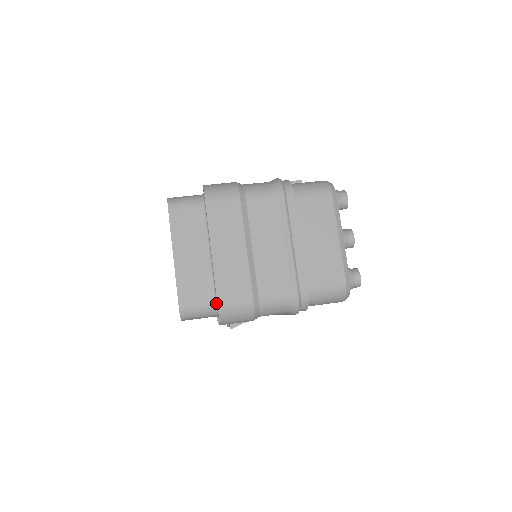
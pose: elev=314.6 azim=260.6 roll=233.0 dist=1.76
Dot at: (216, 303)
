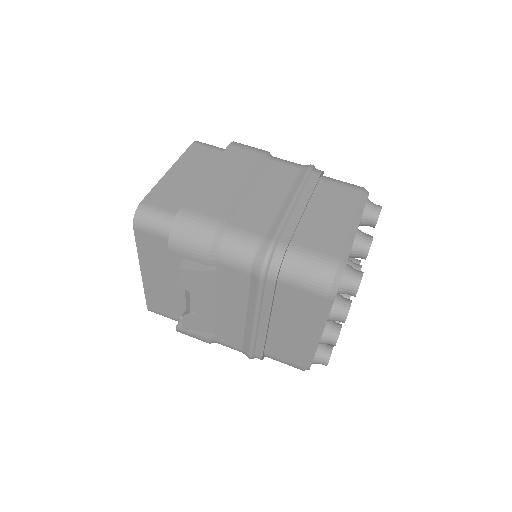
Dot at: occluded
